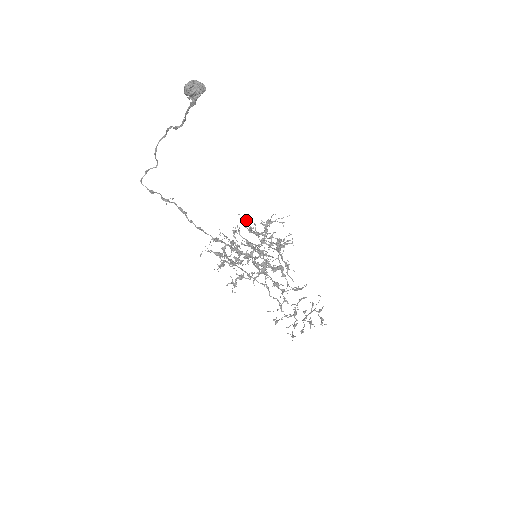
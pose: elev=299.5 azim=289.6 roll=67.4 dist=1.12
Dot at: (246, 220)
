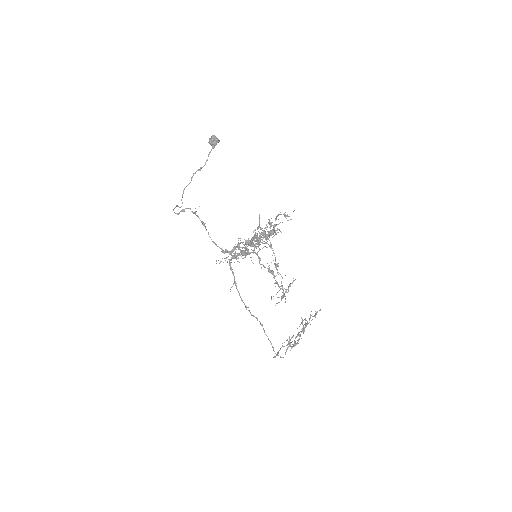
Dot at: (242, 243)
